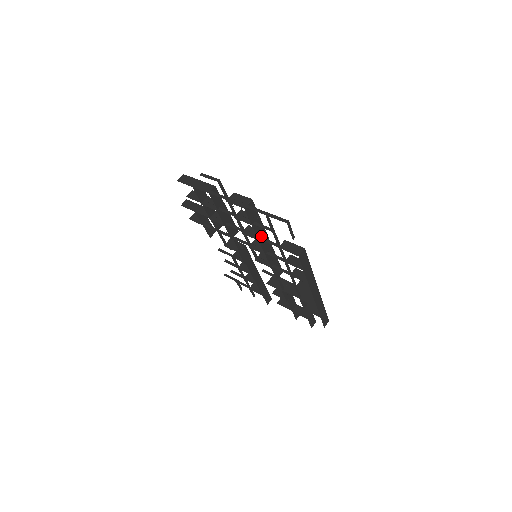
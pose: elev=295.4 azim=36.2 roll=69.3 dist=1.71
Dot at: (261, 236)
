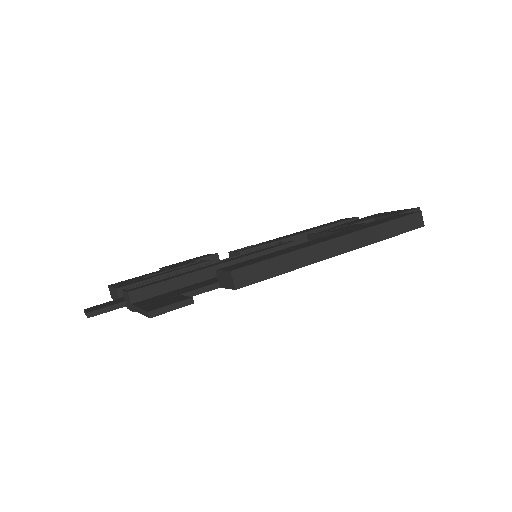
Dot at: (203, 281)
